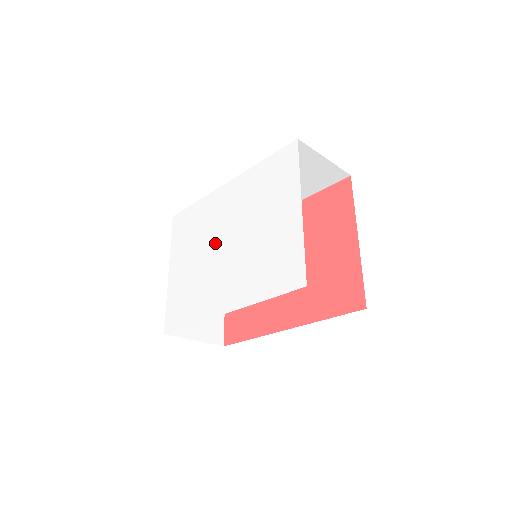
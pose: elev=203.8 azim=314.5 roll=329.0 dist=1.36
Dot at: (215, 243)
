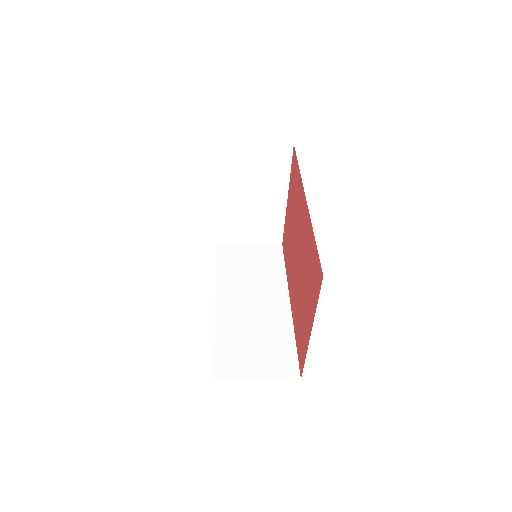
Dot at: occluded
